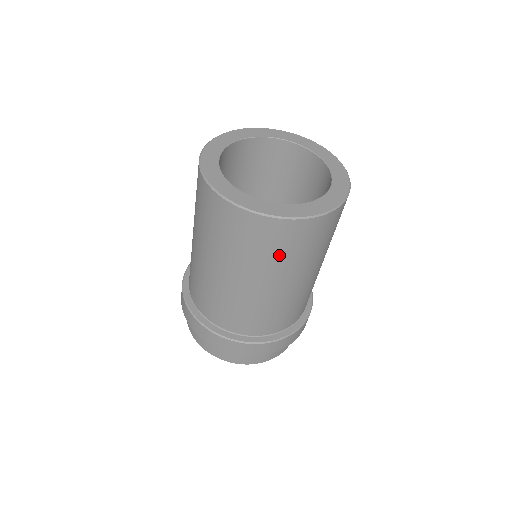
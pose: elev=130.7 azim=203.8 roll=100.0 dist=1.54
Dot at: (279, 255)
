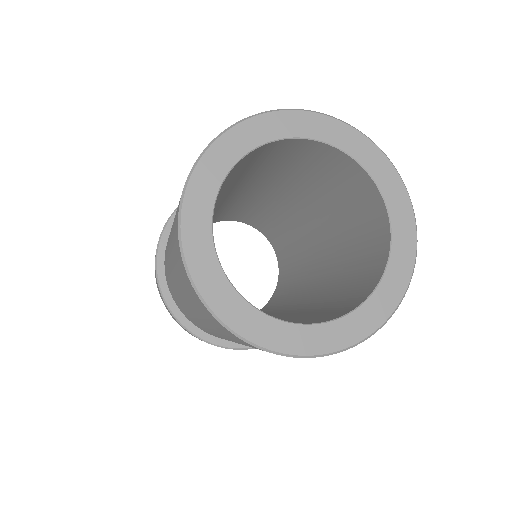
Dot at: occluded
